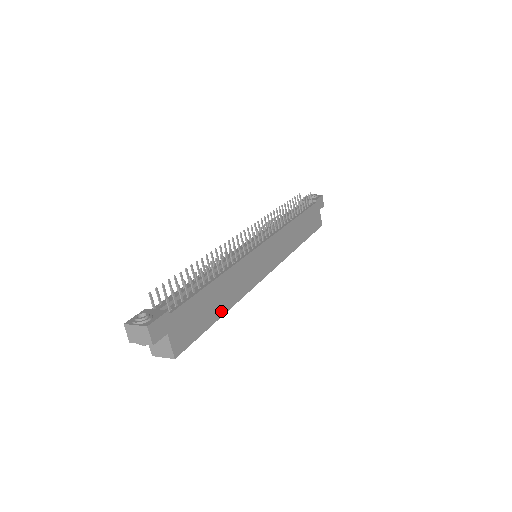
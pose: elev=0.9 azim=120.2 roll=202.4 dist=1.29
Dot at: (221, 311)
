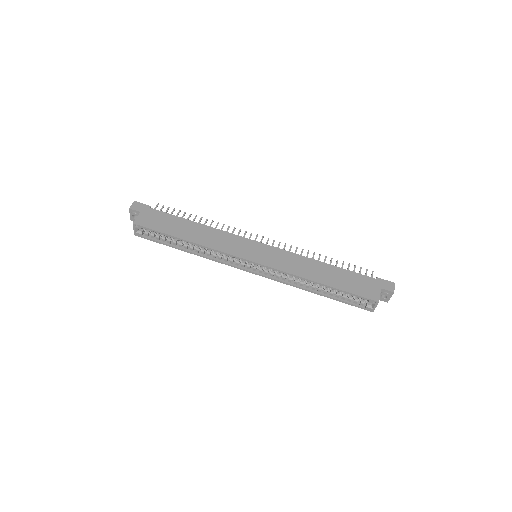
Dot at: (184, 237)
